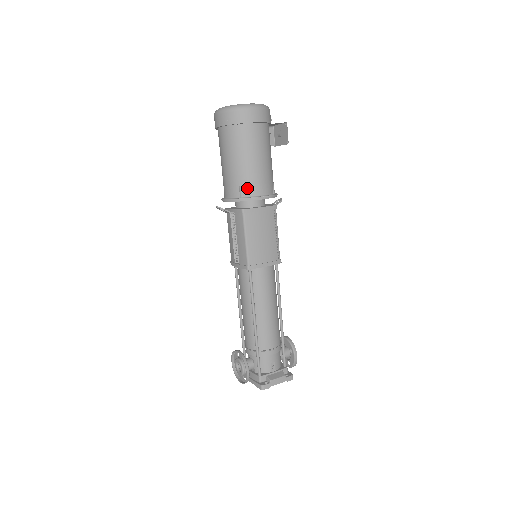
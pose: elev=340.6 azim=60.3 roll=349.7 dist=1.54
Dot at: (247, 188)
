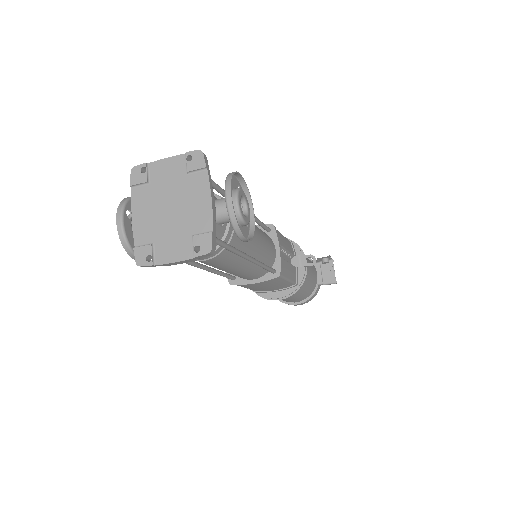
Dot at: occluded
